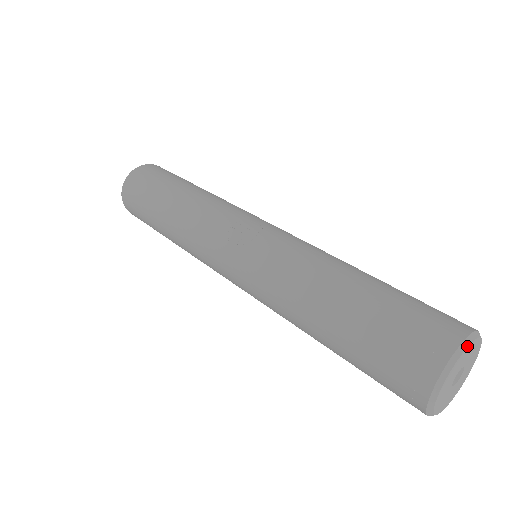
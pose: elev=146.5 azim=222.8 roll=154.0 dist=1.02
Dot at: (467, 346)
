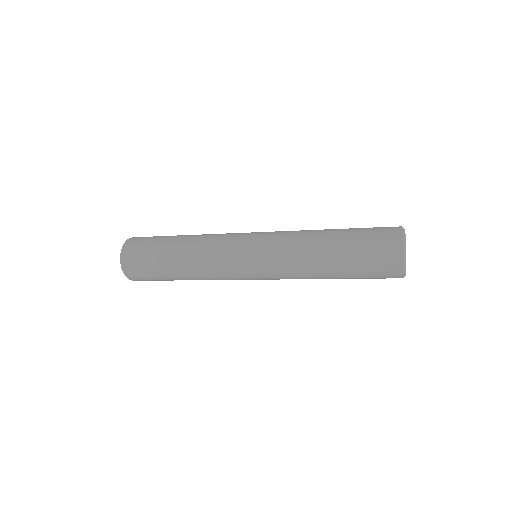
Dot at: occluded
